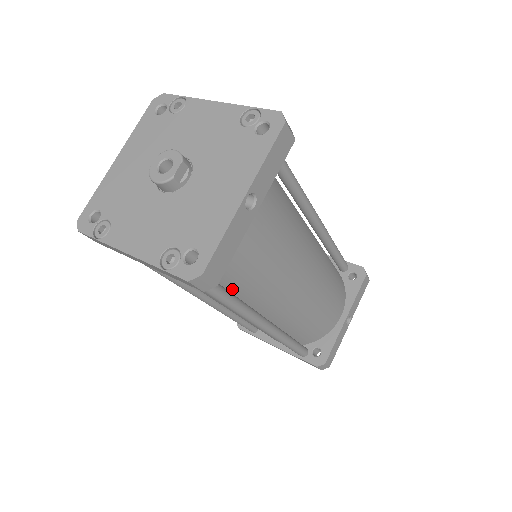
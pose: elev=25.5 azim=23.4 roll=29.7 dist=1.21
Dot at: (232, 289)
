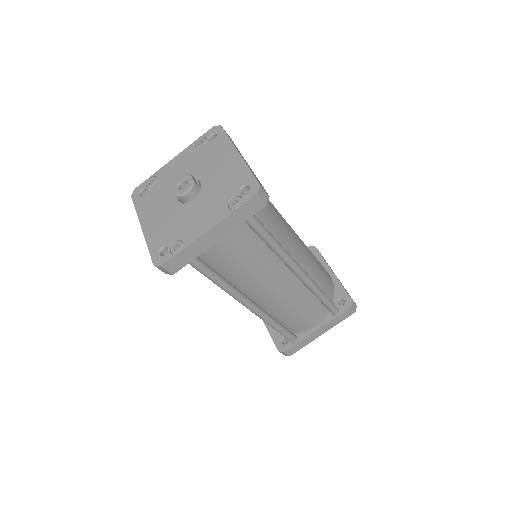
Dot at: occluded
